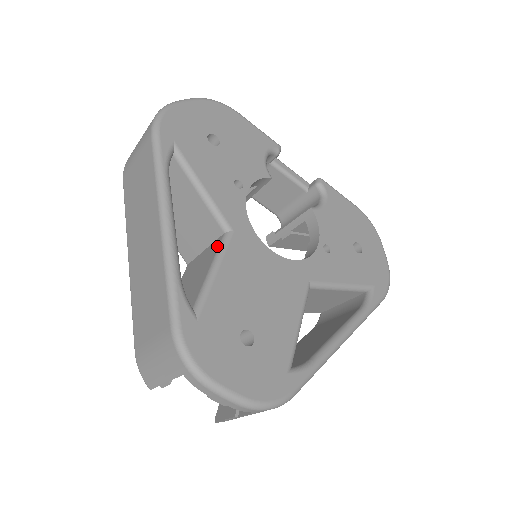
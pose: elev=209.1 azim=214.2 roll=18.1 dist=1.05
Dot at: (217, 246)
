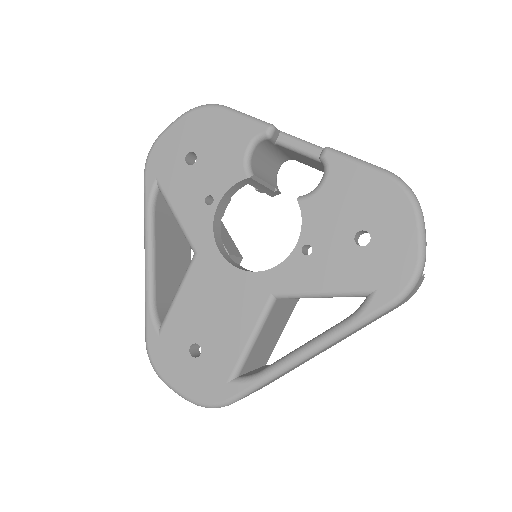
Dot at: occluded
